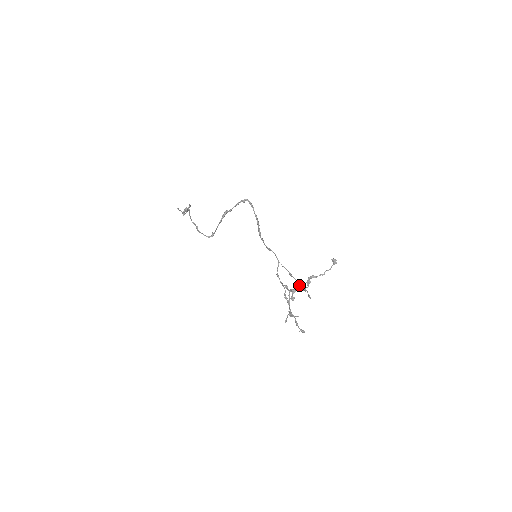
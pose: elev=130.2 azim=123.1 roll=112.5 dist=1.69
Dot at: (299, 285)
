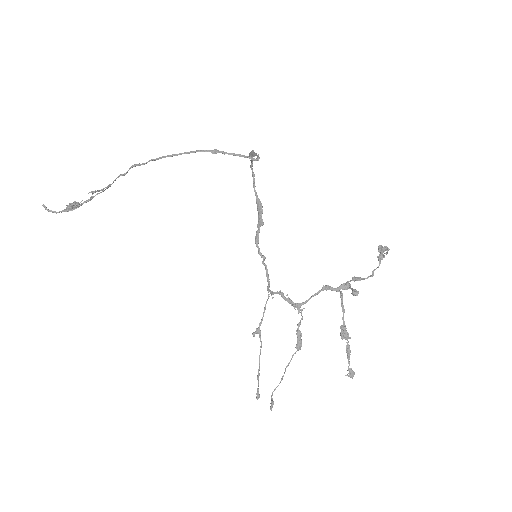
Dot at: (259, 359)
